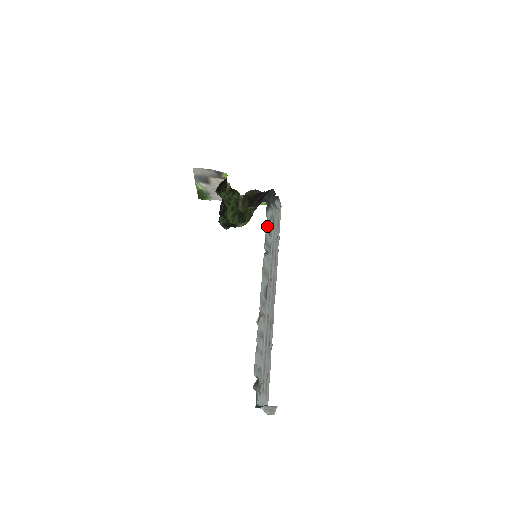
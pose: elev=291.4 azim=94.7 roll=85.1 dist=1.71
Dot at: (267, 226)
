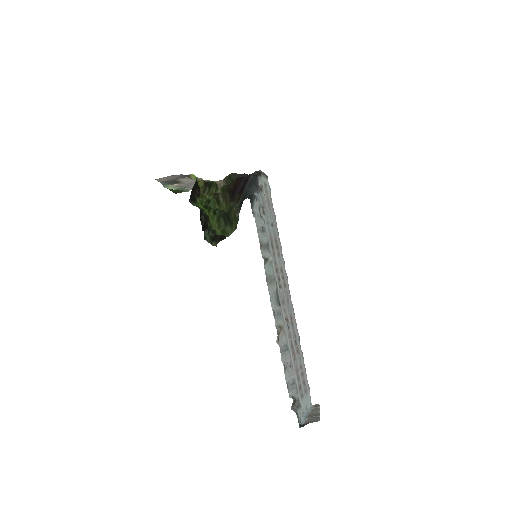
Dot at: (258, 225)
